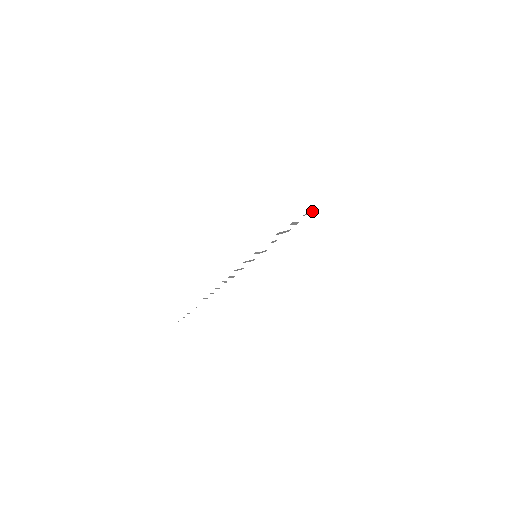
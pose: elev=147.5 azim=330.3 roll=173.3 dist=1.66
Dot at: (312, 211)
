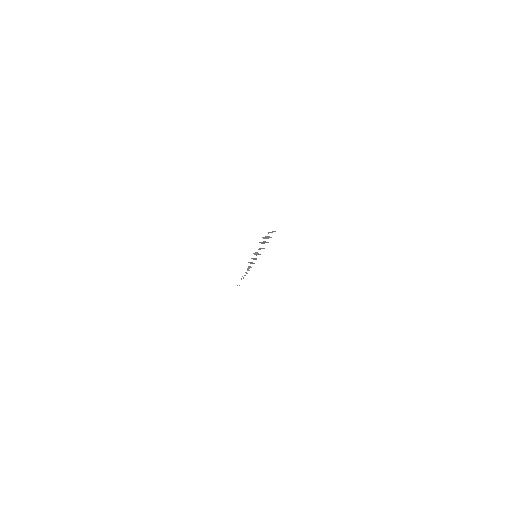
Dot at: (275, 231)
